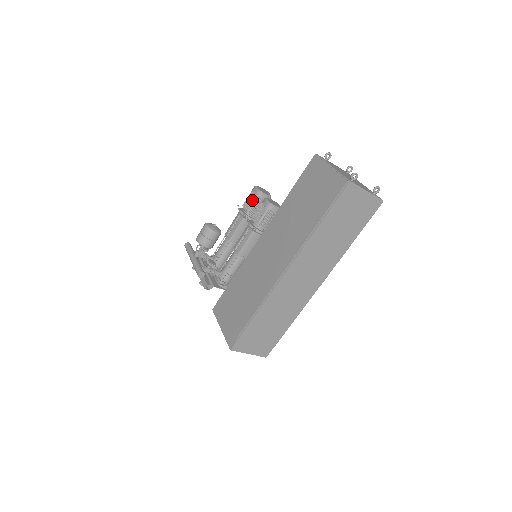
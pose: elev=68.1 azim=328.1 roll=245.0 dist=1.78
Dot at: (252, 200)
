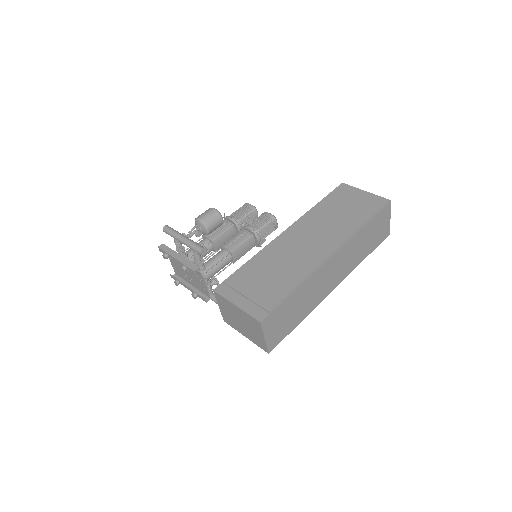
Dot at: (245, 212)
